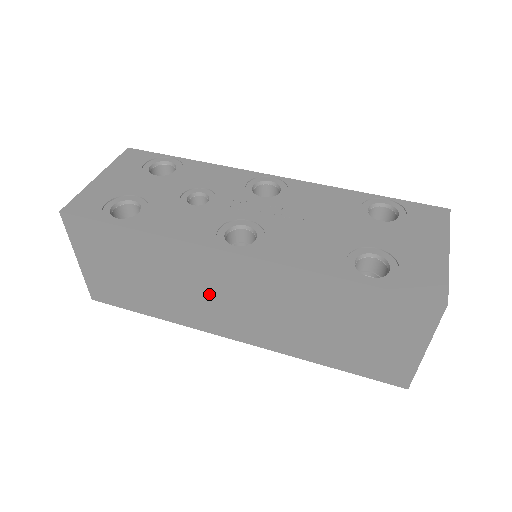
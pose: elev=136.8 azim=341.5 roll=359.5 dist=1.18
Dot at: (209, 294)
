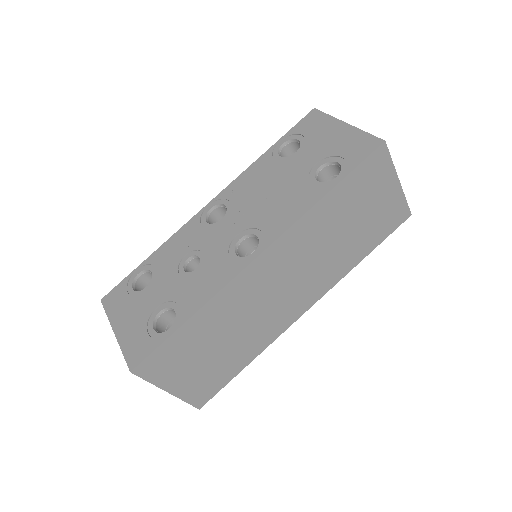
Dot at: (267, 302)
